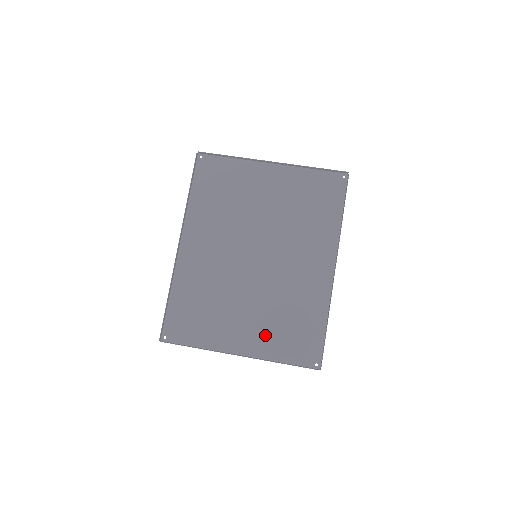
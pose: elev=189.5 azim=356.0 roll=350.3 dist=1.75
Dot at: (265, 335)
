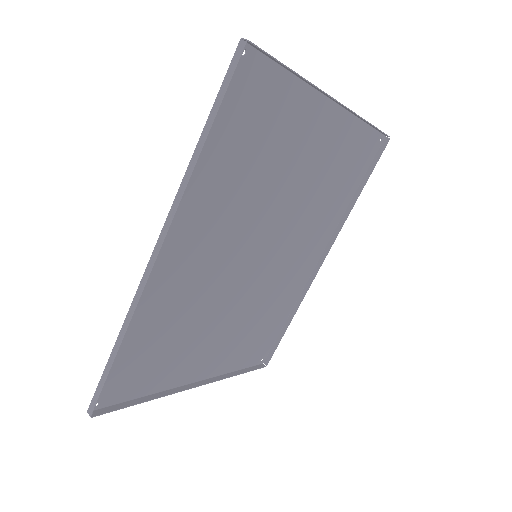
Dot at: (229, 350)
